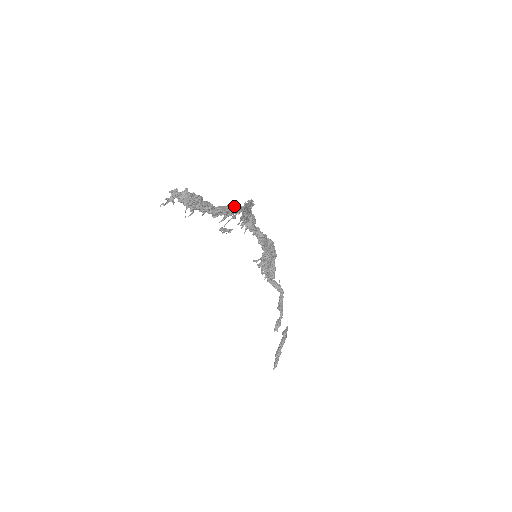
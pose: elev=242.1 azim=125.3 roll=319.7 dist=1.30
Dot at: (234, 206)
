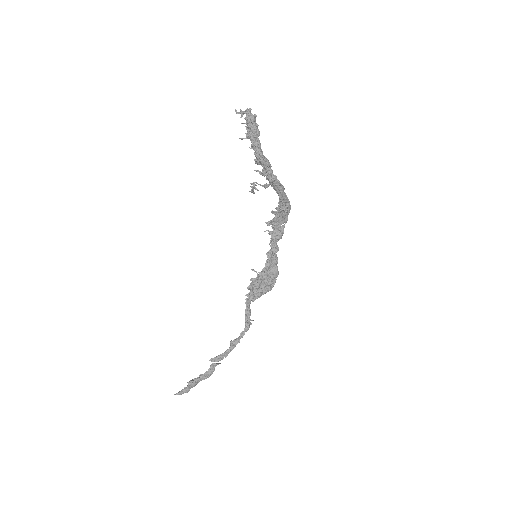
Dot at: occluded
